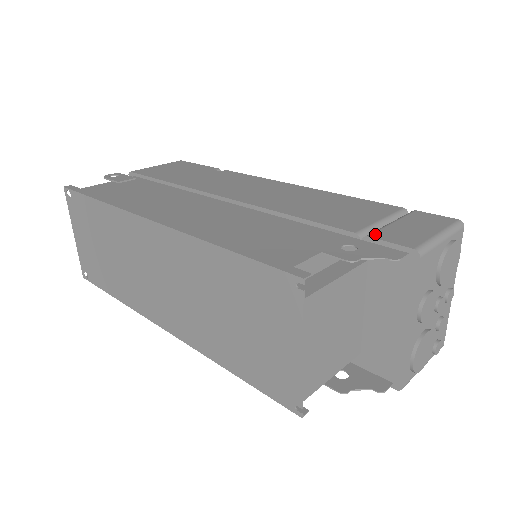
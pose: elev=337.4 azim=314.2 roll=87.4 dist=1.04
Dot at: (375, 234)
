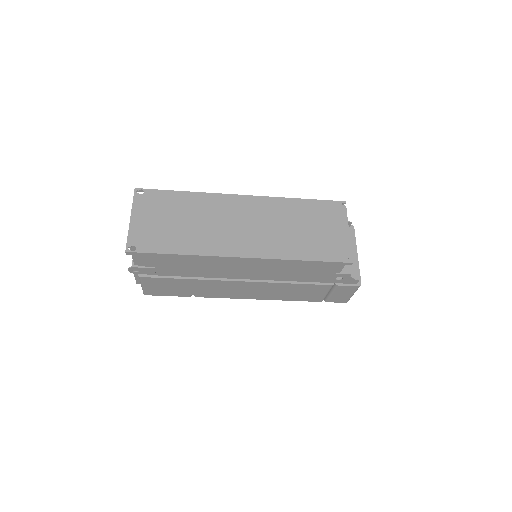
Dot at: occluded
